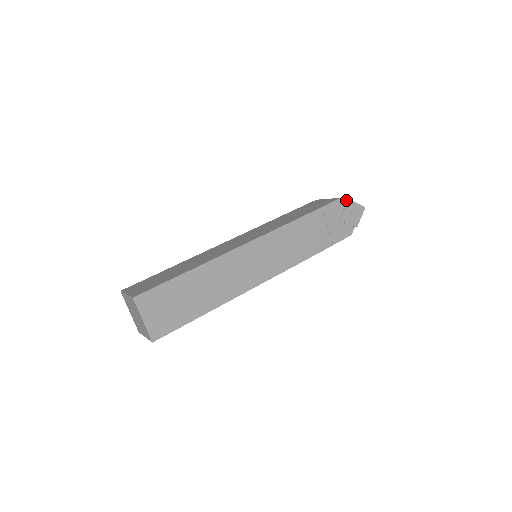
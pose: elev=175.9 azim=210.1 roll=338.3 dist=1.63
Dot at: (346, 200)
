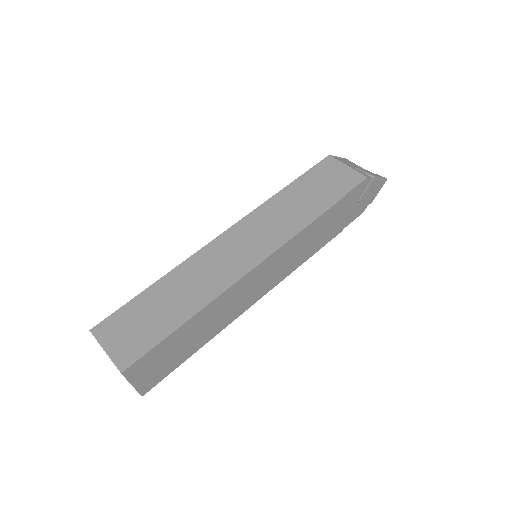
Dot at: (371, 175)
